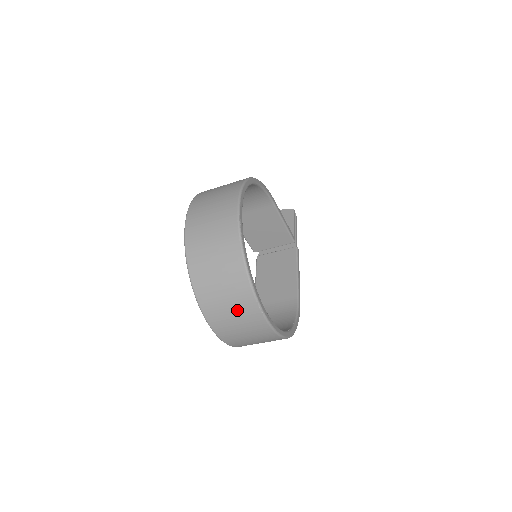
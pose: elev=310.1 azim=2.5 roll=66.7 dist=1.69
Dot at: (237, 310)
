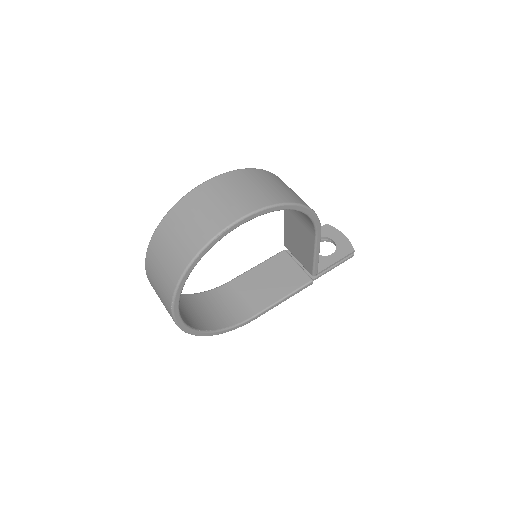
Dot at: (161, 284)
